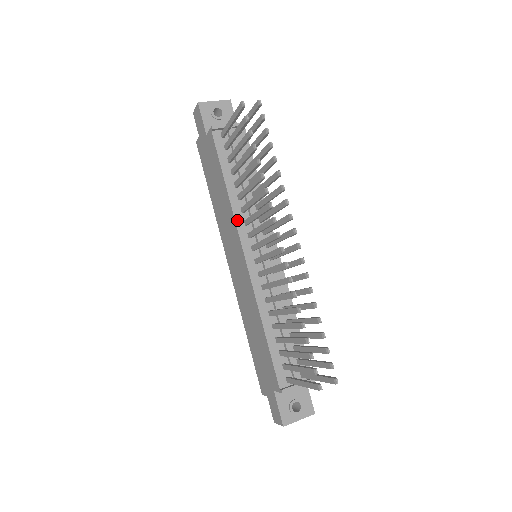
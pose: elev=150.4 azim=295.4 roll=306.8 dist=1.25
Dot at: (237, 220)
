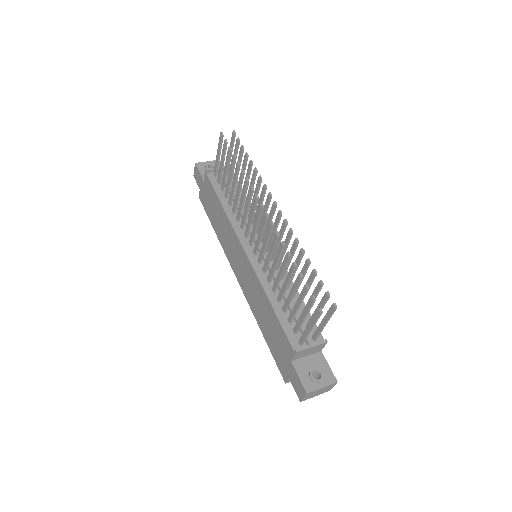
Dot at: (234, 226)
